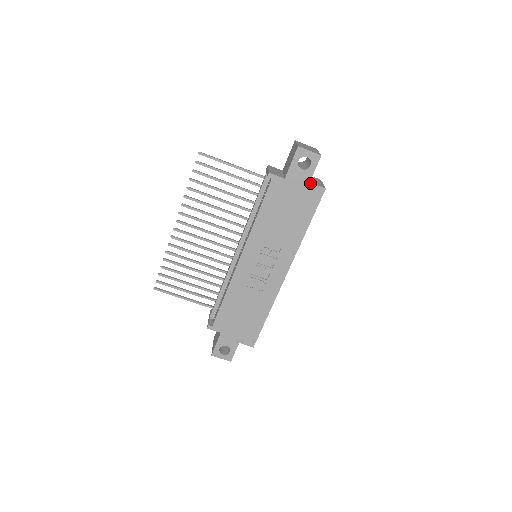
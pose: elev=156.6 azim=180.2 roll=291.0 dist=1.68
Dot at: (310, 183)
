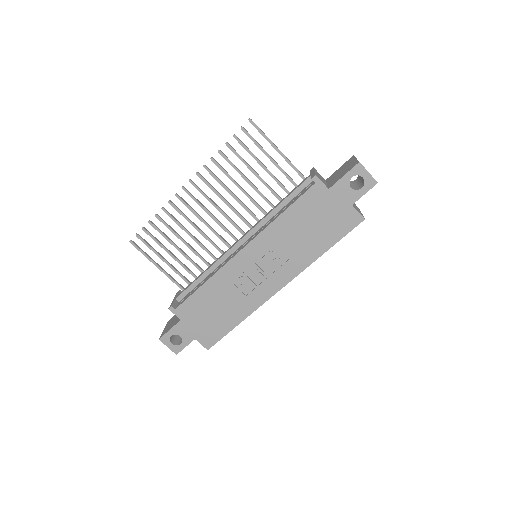
Dot at: (352, 206)
